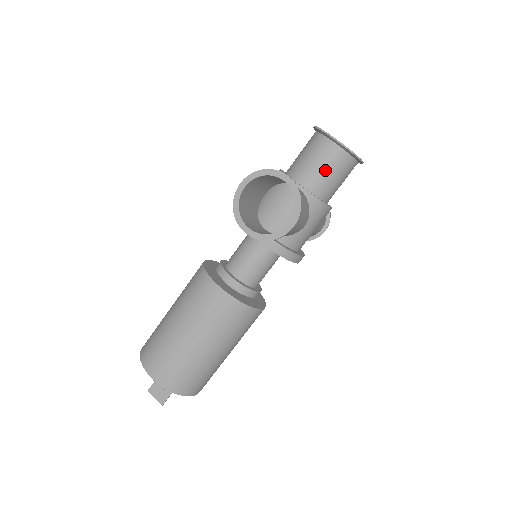
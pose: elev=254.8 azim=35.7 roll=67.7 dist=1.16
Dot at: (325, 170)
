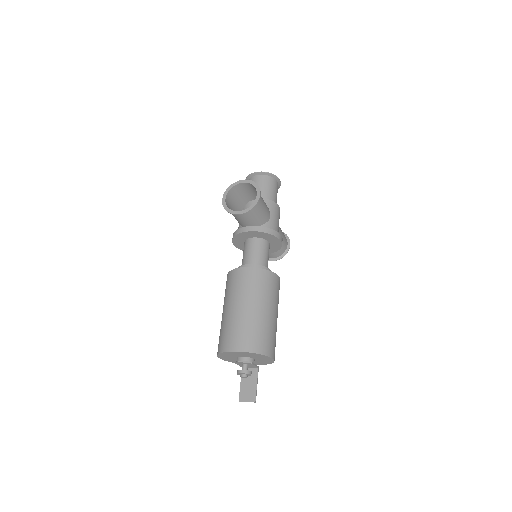
Dot at: (263, 187)
